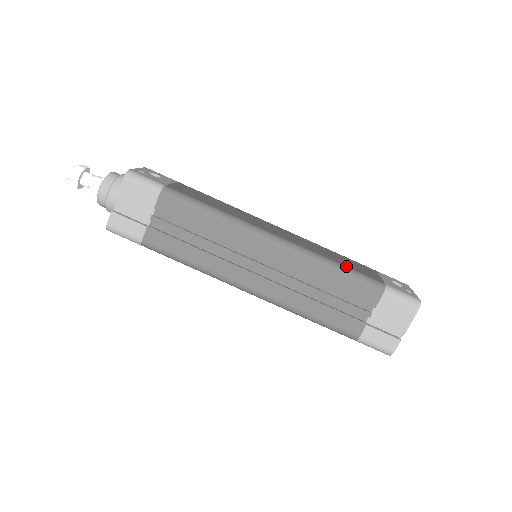
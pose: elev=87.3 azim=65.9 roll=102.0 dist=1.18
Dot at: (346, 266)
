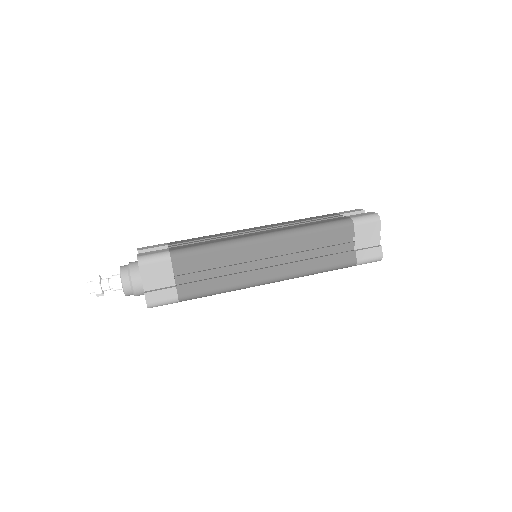
Dot at: occluded
